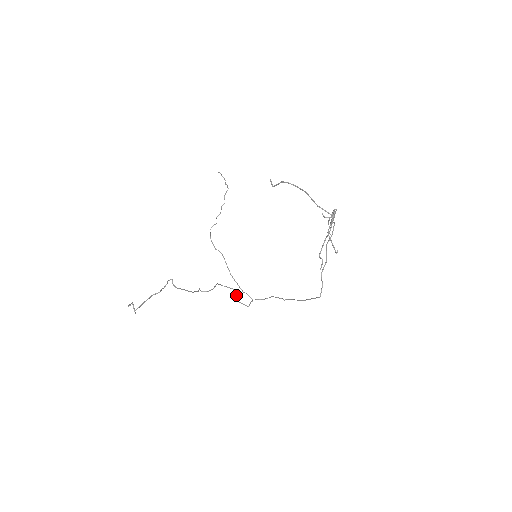
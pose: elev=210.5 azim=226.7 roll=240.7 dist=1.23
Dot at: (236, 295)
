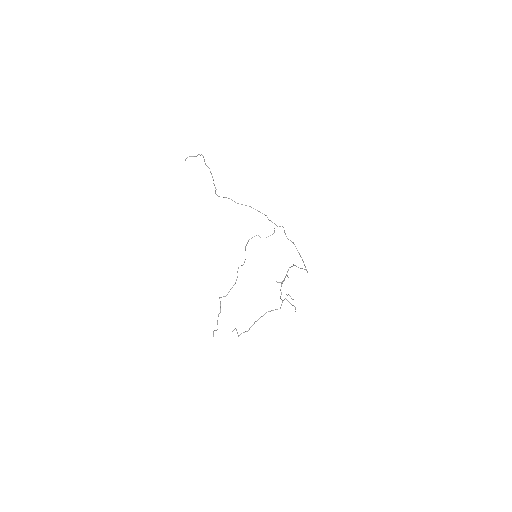
Dot at: occluded
